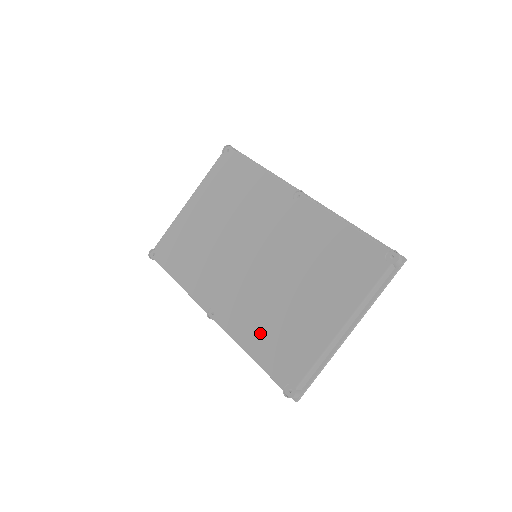
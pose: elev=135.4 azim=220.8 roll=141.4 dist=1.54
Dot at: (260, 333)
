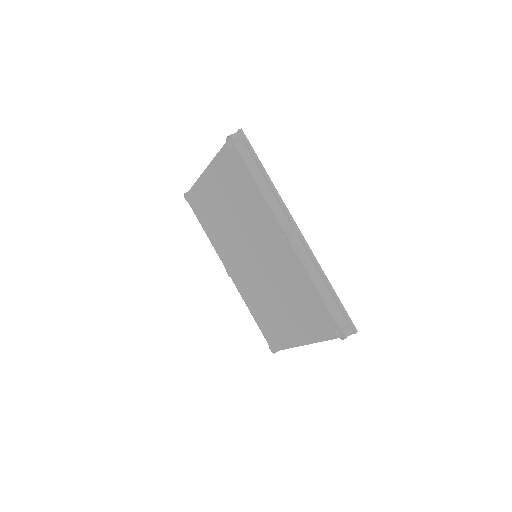
Dot at: (257, 309)
